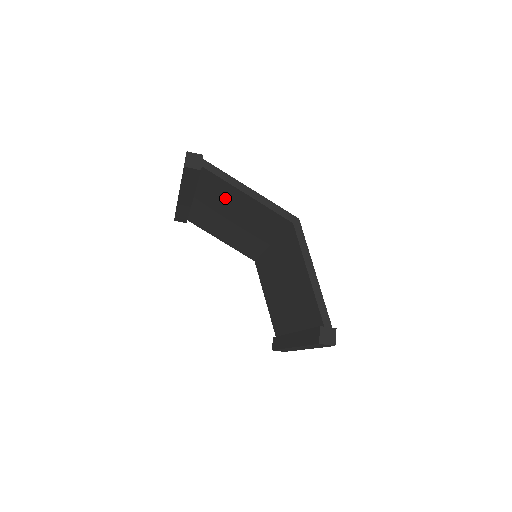
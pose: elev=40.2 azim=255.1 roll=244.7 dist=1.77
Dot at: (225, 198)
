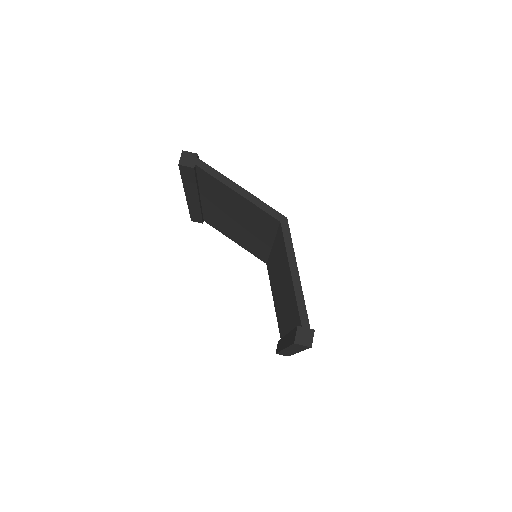
Dot at: (222, 197)
